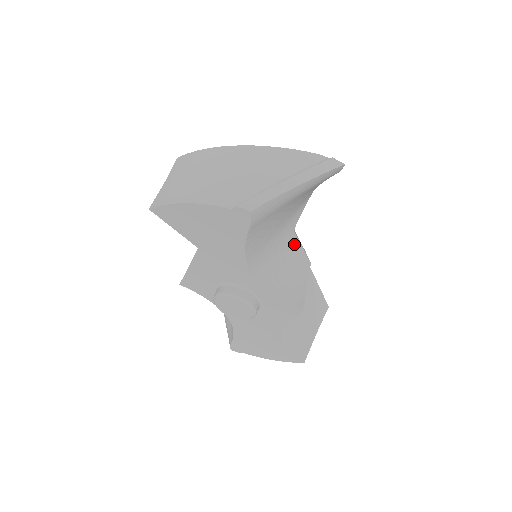
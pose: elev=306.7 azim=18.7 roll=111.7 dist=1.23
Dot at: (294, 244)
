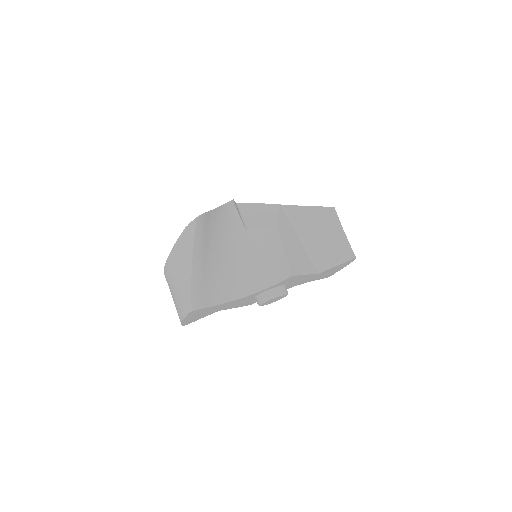
Dot at: (256, 236)
